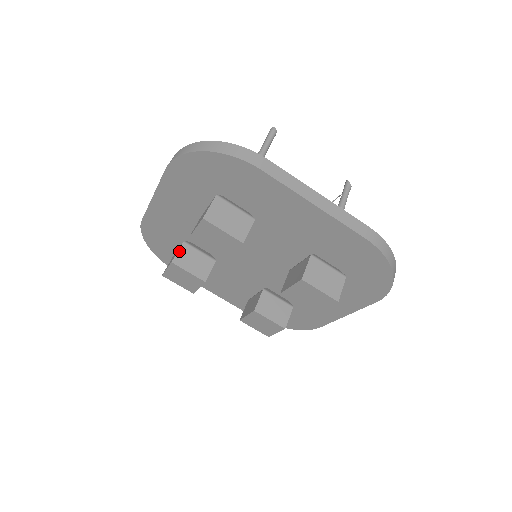
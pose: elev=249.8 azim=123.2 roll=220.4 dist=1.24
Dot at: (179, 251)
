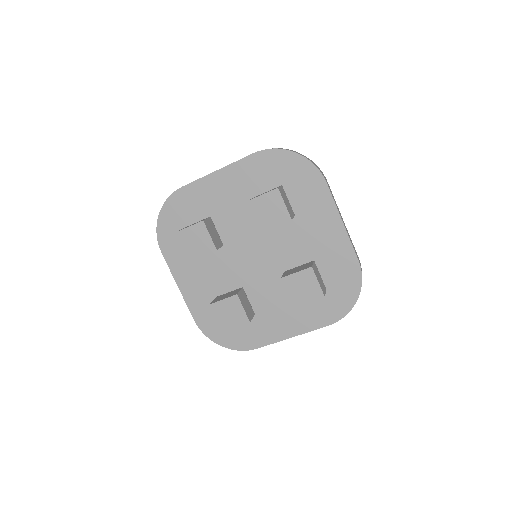
Dot at: (208, 219)
